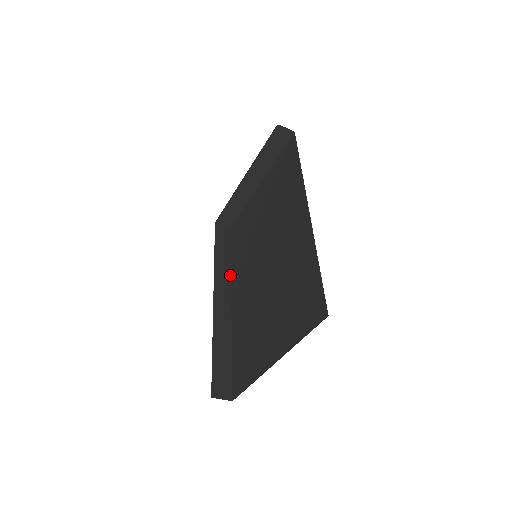
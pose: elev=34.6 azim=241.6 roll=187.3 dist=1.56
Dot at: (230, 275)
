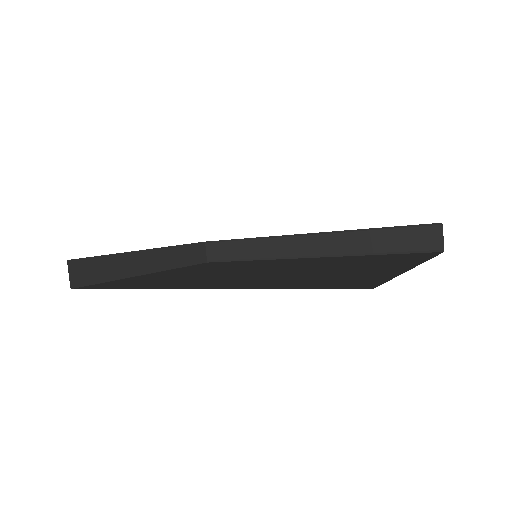
Dot at: occluded
